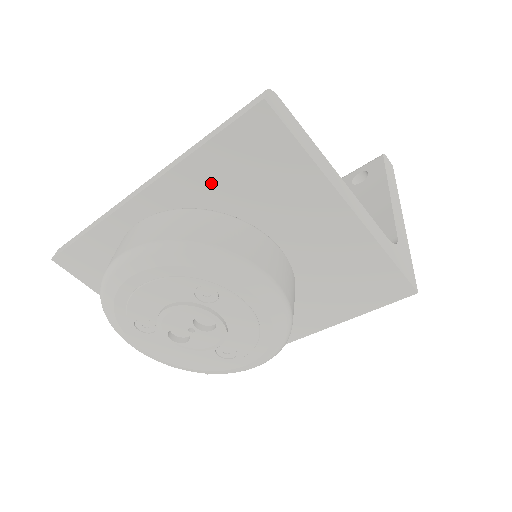
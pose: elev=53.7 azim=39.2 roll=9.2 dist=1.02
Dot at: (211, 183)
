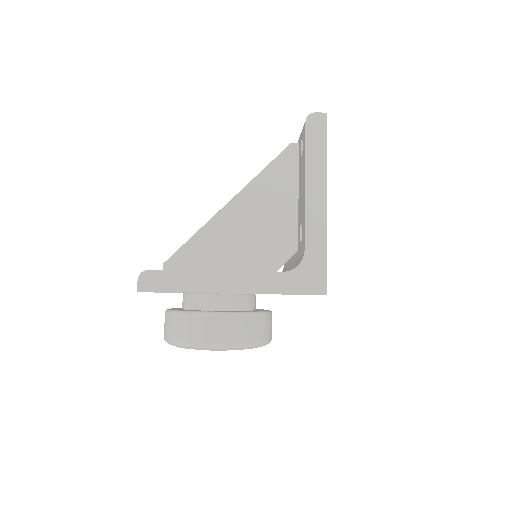
Dot at: occluded
